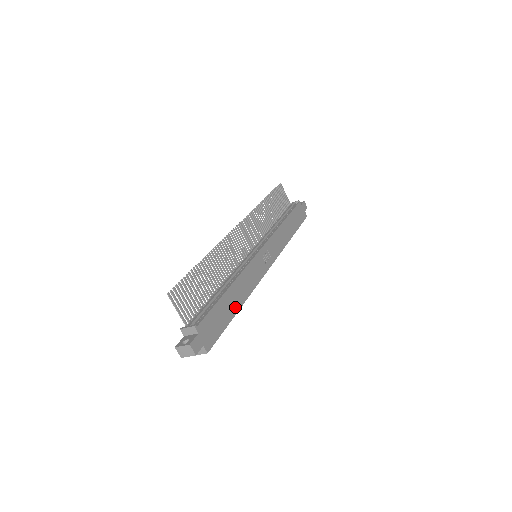
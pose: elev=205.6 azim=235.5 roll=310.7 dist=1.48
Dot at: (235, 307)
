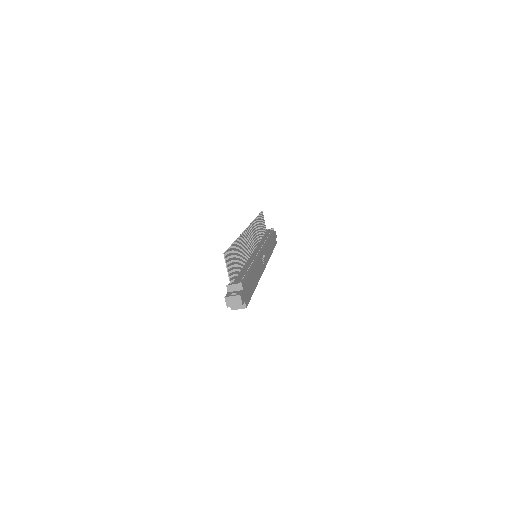
Dot at: (254, 284)
